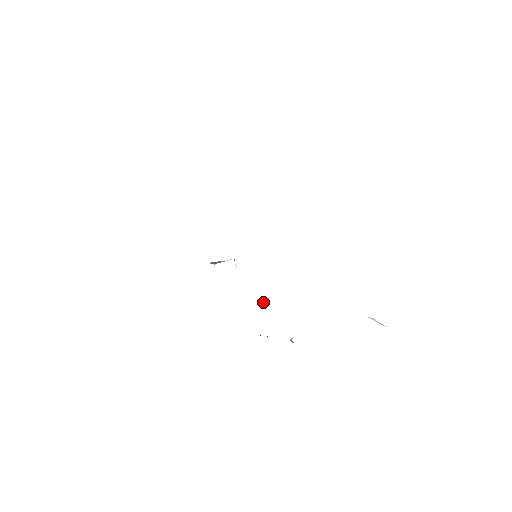
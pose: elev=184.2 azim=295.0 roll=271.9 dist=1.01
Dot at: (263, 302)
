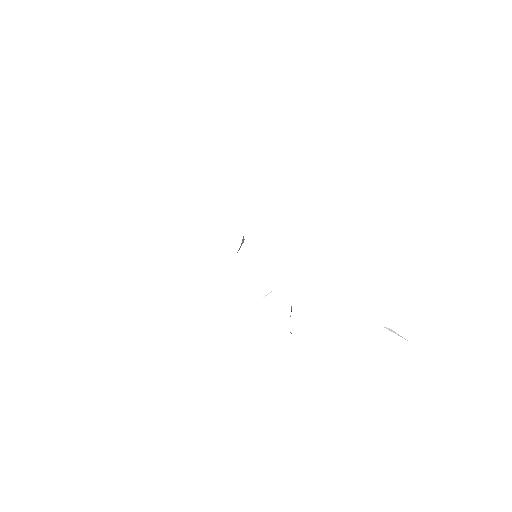
Dot at: occluded
